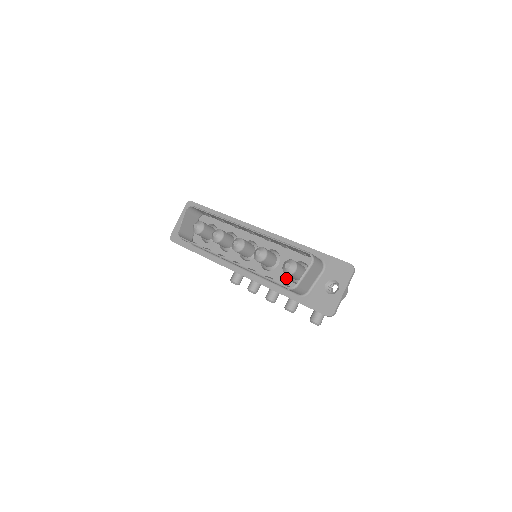
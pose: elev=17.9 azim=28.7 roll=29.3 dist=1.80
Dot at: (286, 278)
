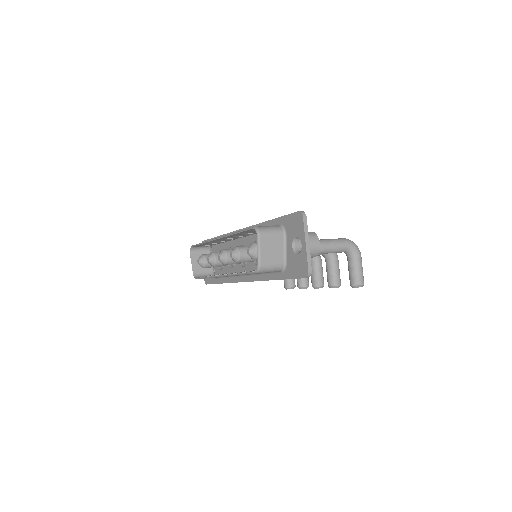
Dot at: occluded
